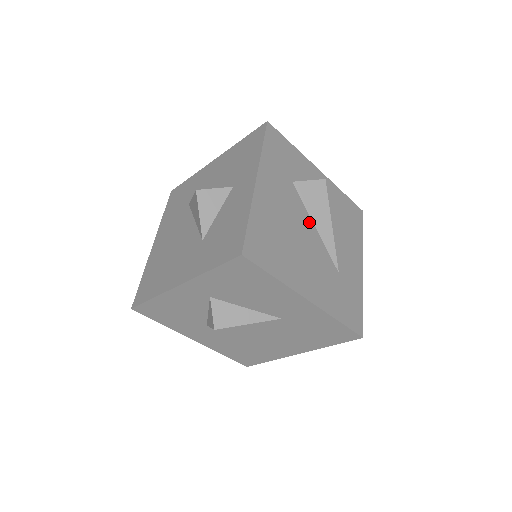
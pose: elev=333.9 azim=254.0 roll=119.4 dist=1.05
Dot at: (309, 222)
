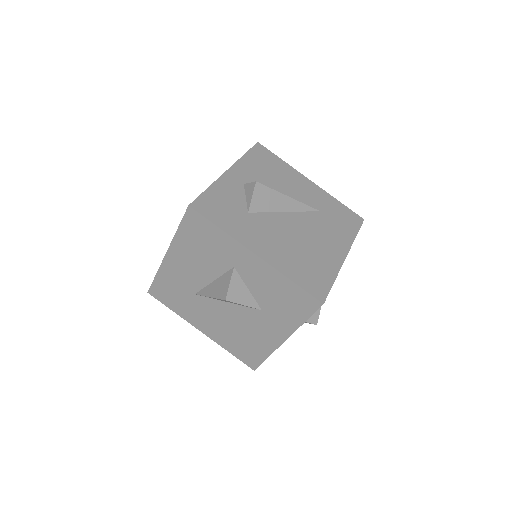
Dot at: (282, 216)
